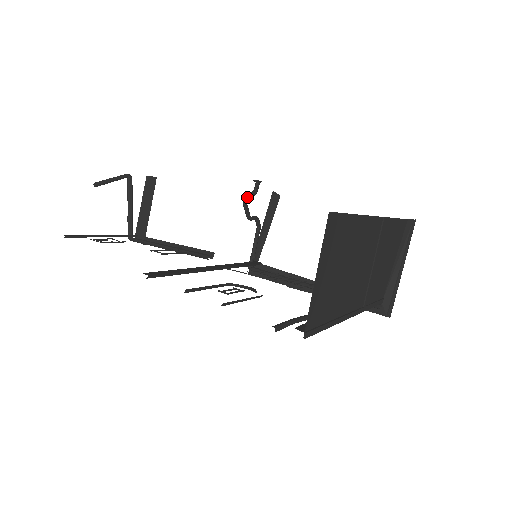
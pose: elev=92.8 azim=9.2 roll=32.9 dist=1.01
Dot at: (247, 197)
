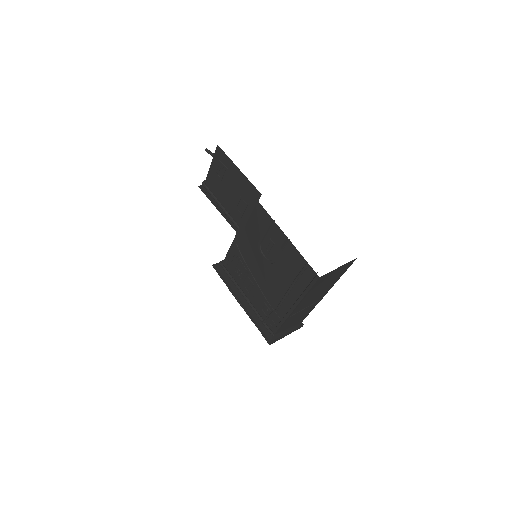
Dot at: occluded
